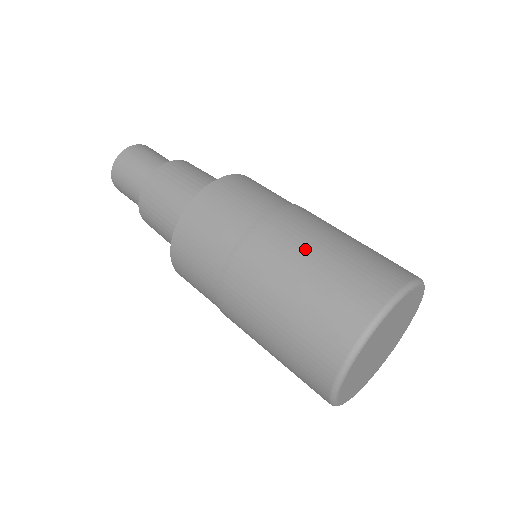
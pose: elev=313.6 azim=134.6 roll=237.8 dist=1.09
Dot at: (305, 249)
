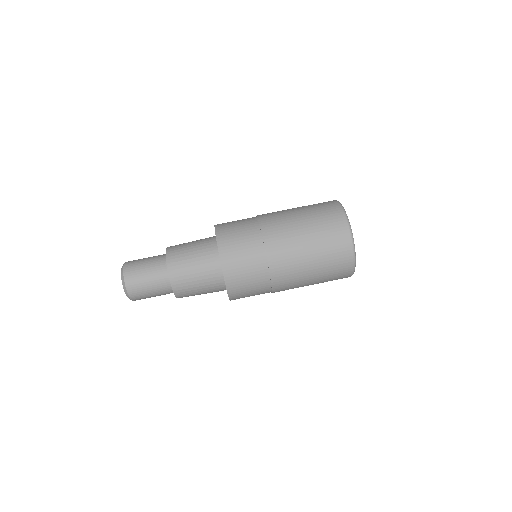
Dot at: (301, 247)
